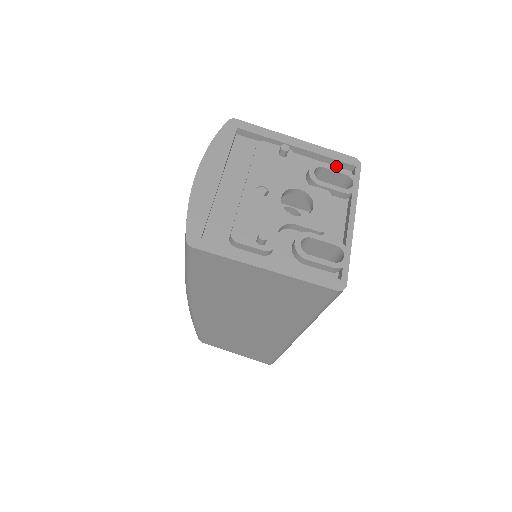
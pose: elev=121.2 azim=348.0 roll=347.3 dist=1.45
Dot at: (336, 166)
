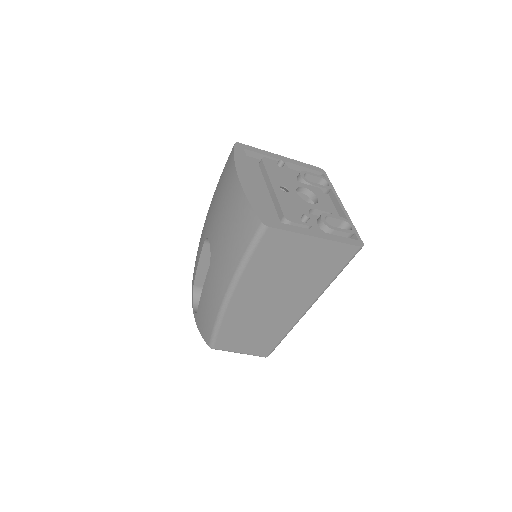
Dot at: occluded
